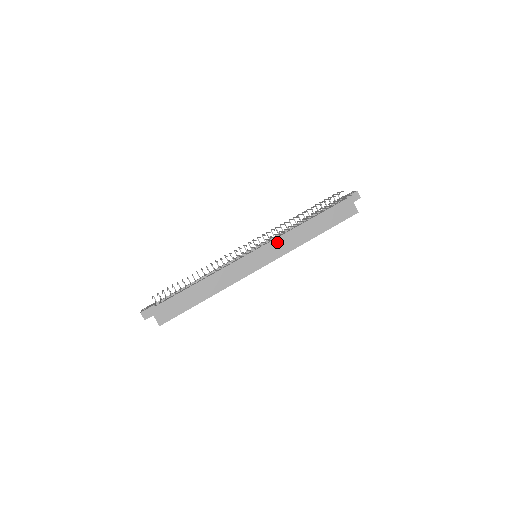
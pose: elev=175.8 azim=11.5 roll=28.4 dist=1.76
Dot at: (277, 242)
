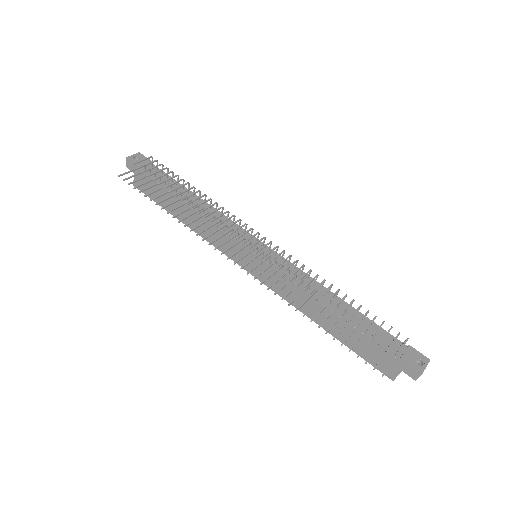
Dot at: (282, 278)
